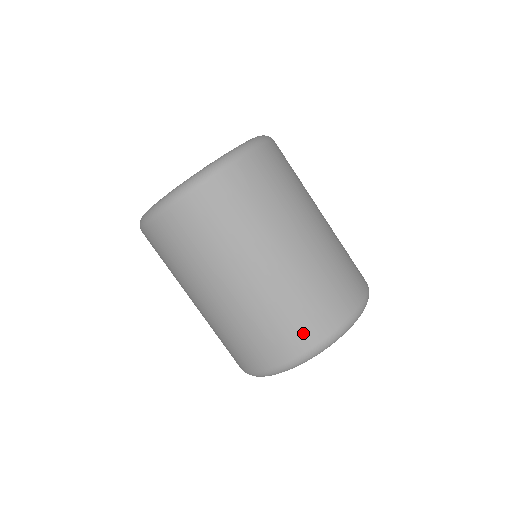
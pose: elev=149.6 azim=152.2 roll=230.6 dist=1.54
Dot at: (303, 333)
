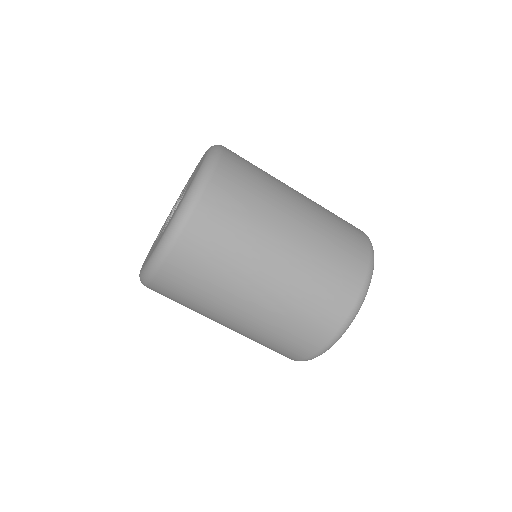
Dot at: (352, 269)
